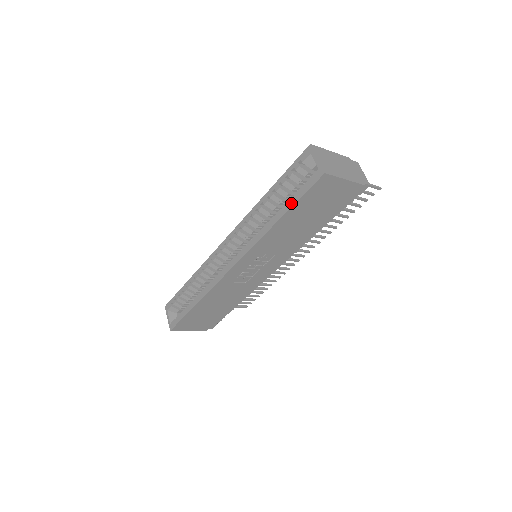
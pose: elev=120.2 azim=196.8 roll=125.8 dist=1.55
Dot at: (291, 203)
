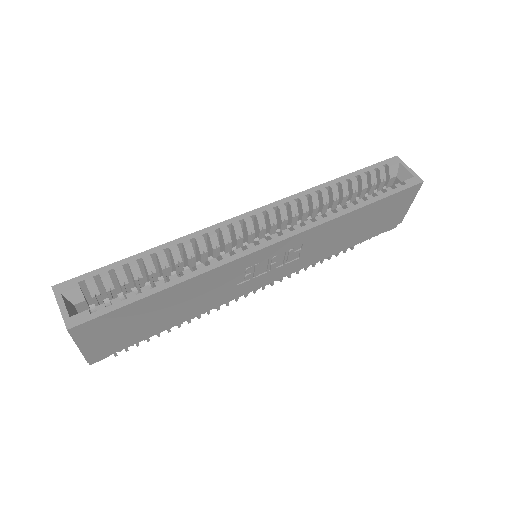
Dot at: (380, 195)
